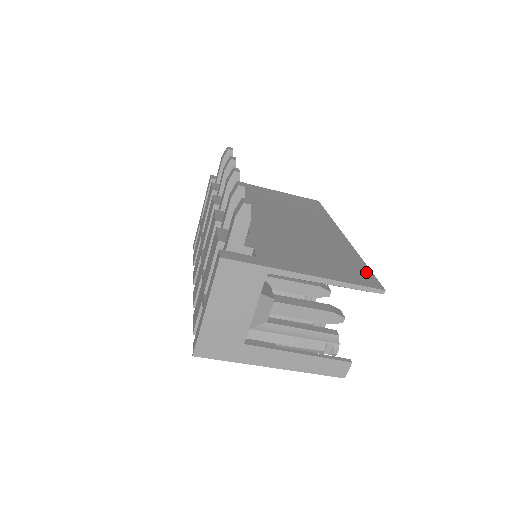
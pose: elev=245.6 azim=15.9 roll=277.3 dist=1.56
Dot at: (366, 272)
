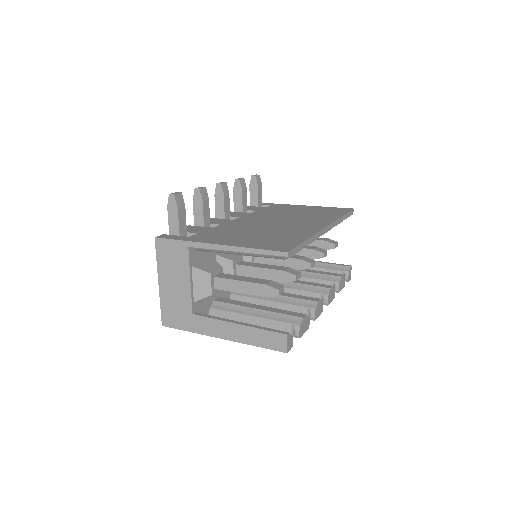
Dot at: (292, 243)
